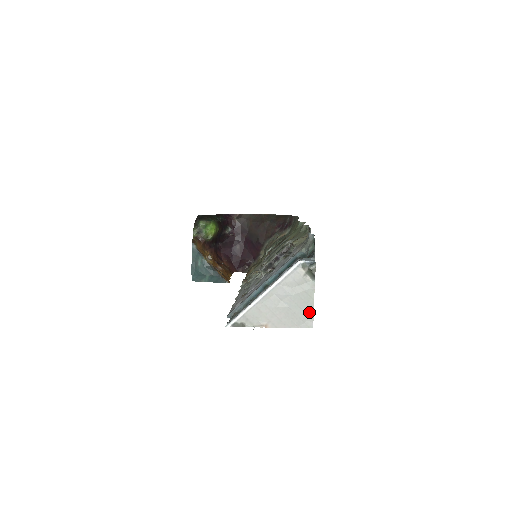
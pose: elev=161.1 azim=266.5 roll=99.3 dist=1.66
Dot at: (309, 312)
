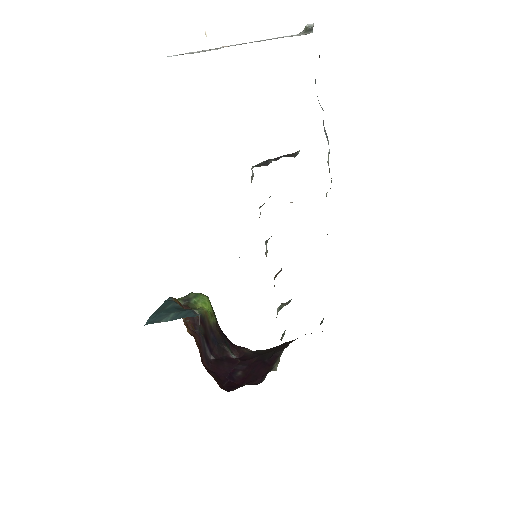
Dot at: occluded
